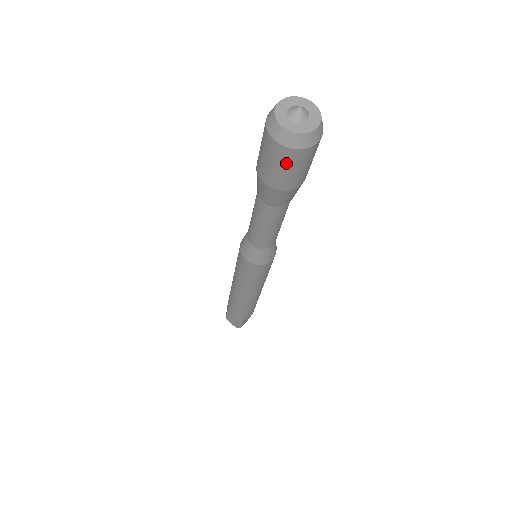
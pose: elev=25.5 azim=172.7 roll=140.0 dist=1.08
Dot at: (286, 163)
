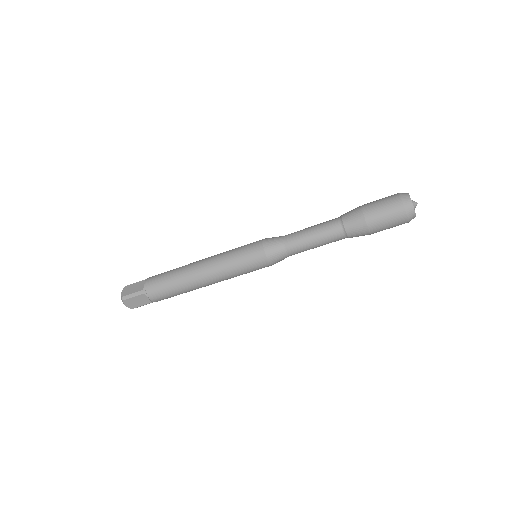
Dot at: (390, 207)
